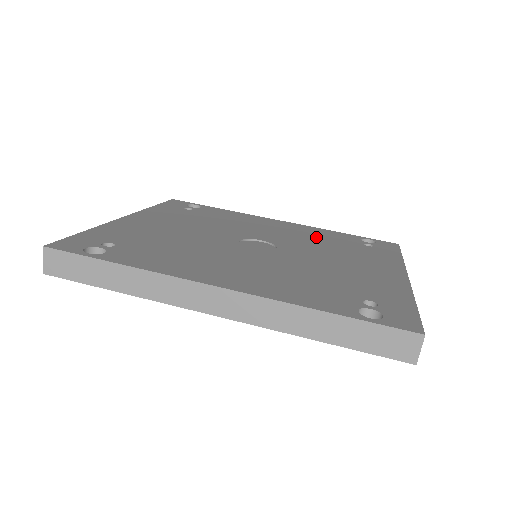
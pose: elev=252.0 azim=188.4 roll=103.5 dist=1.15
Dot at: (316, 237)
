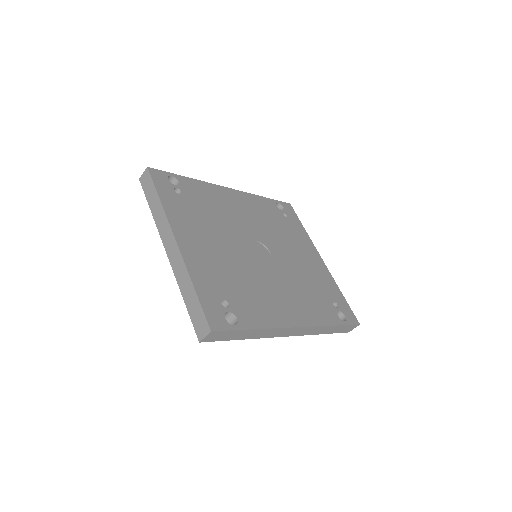
Dot at: (264, 216)
